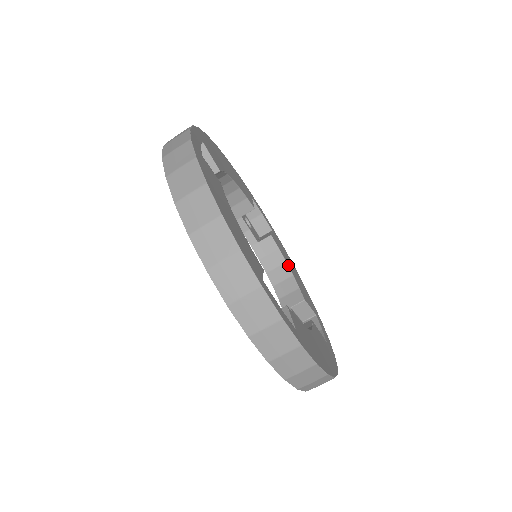
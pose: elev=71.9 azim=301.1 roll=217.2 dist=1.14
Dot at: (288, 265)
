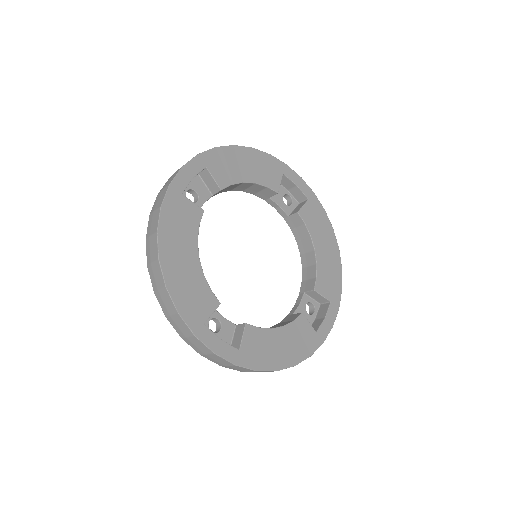
Dot at: (246, 182)
